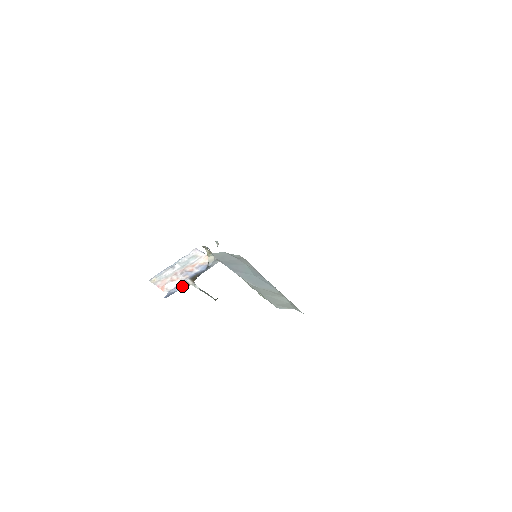
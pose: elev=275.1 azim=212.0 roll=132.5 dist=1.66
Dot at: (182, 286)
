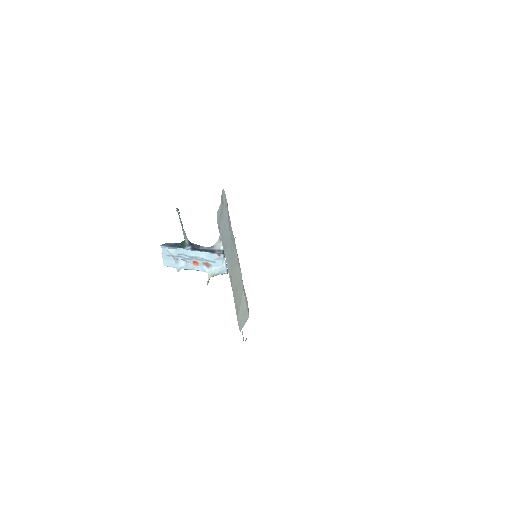
Dot at: (180, 243)
